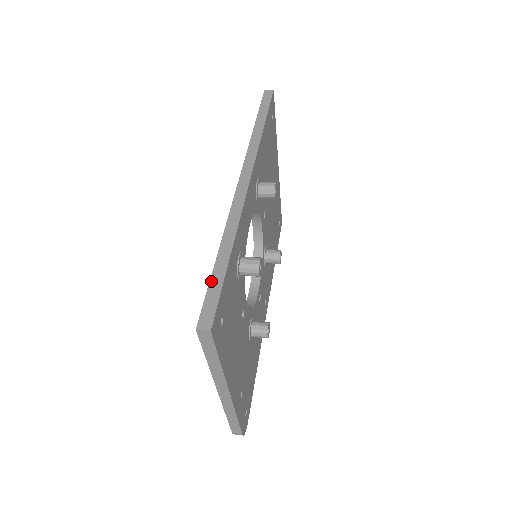
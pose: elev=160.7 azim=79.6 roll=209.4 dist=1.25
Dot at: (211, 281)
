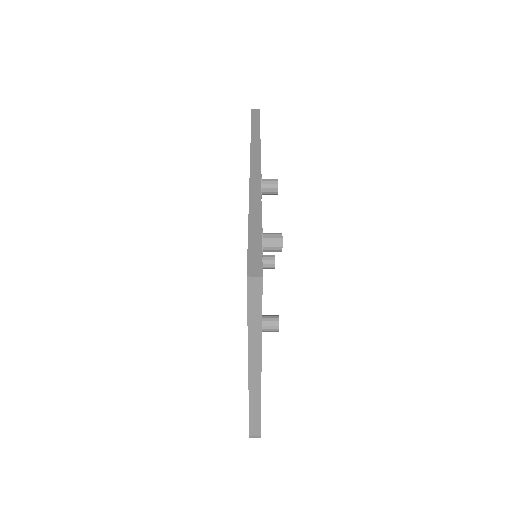
Dot at: (249, 240)
